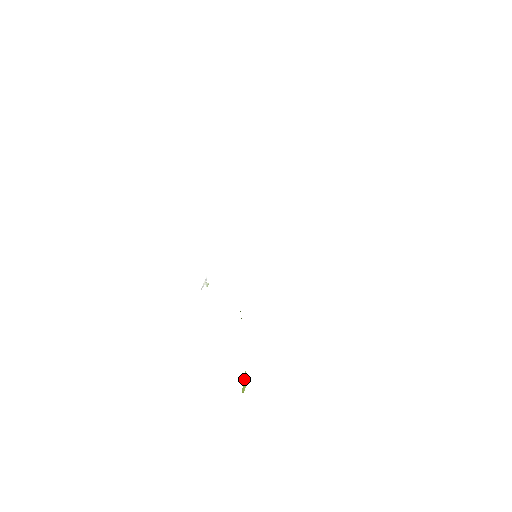
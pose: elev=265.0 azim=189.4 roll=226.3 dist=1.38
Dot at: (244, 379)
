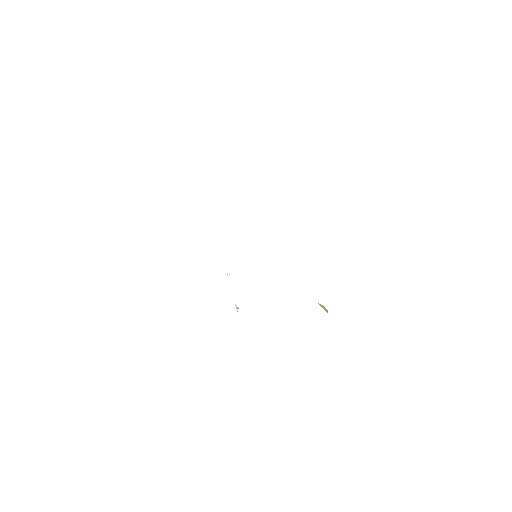
Dot at: occluded
